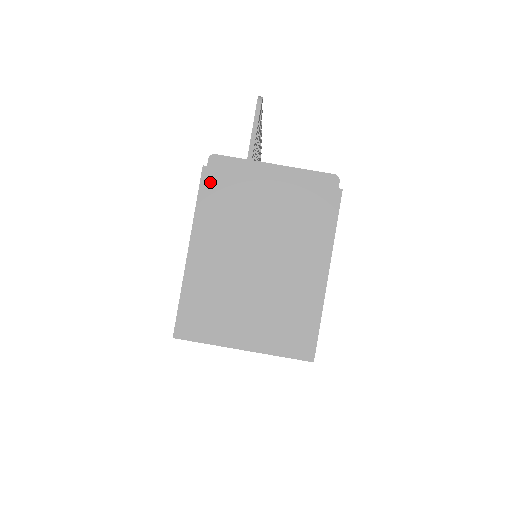
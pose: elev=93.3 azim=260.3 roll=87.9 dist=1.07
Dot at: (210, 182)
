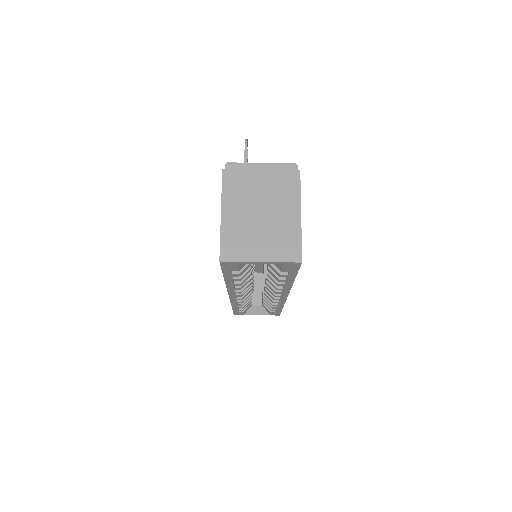
Dot at: (228, 177)
